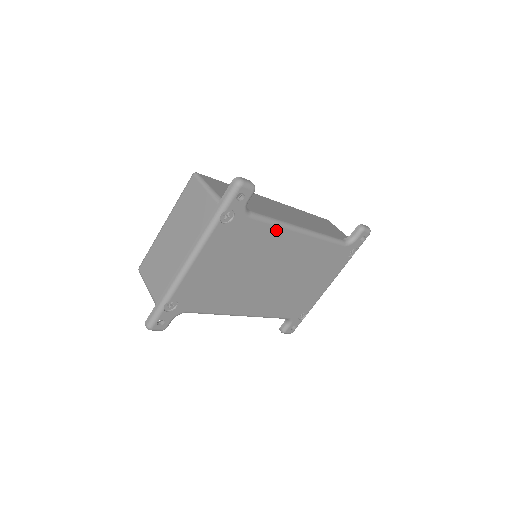
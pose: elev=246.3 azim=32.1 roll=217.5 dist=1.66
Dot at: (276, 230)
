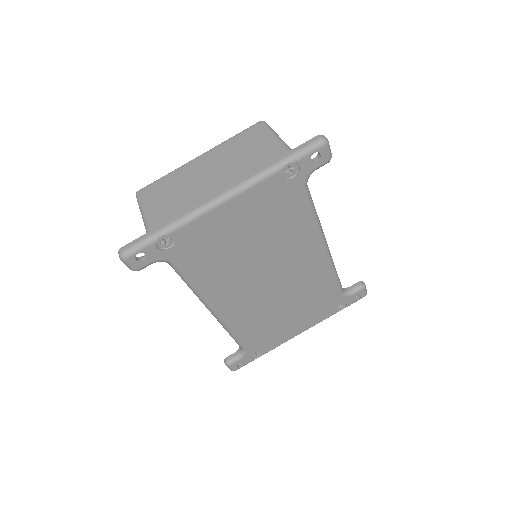
Dot at: (311, 226)
